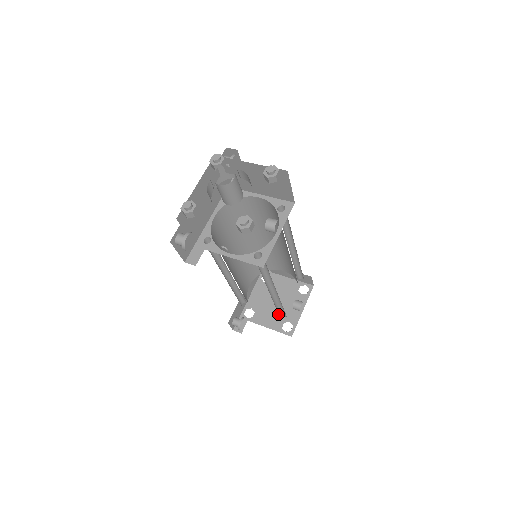
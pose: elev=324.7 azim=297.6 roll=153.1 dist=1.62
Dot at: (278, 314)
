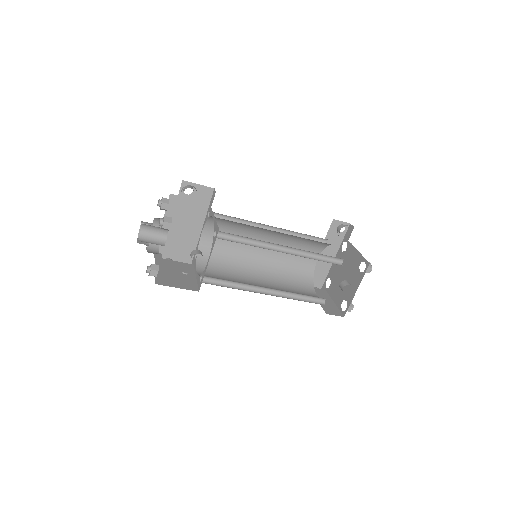
Dot at: occluded
